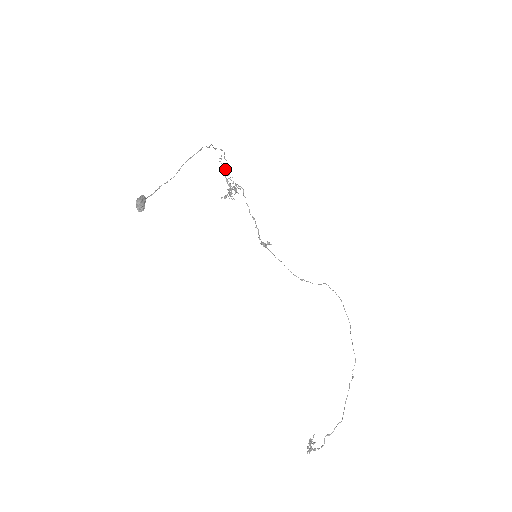
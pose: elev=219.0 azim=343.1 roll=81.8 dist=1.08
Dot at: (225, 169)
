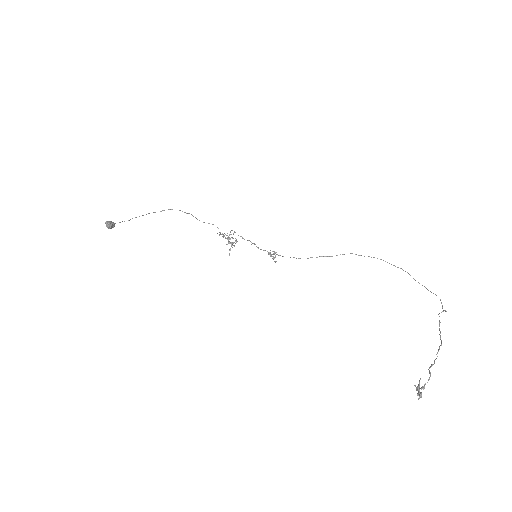
Dot at: (223, 235)
